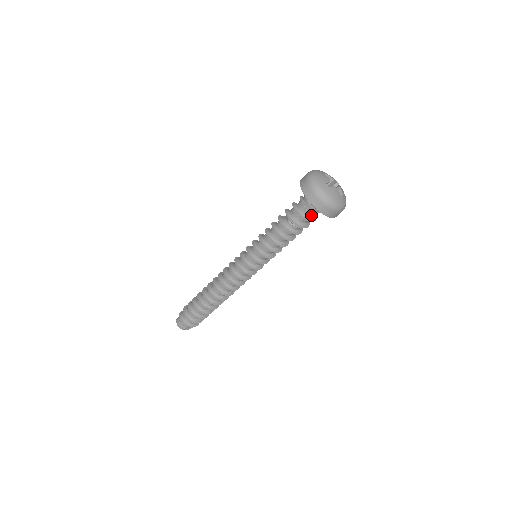
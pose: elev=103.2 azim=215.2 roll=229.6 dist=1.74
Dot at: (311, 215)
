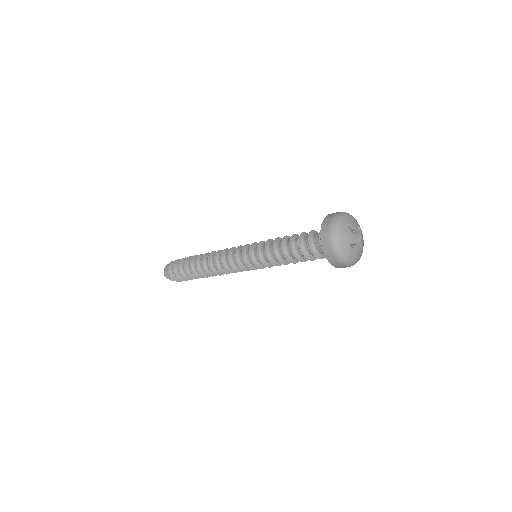
Dot at: (316, 246)
